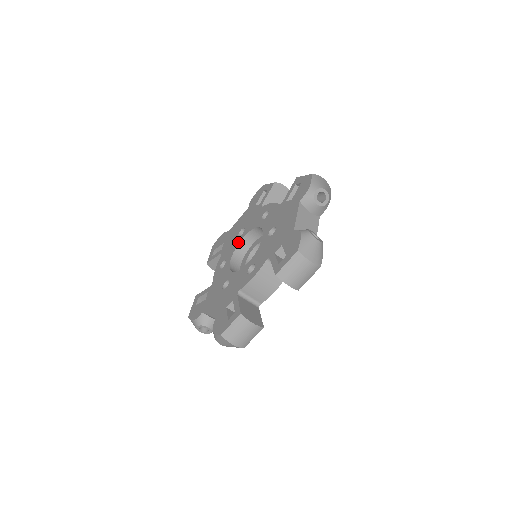
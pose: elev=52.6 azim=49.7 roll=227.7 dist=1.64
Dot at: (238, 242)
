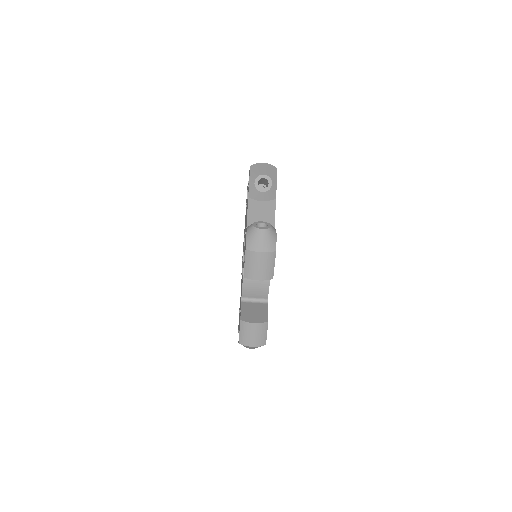
Dot at: occluded
